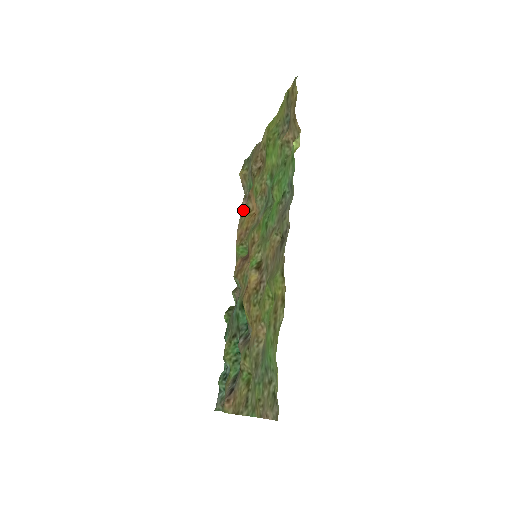
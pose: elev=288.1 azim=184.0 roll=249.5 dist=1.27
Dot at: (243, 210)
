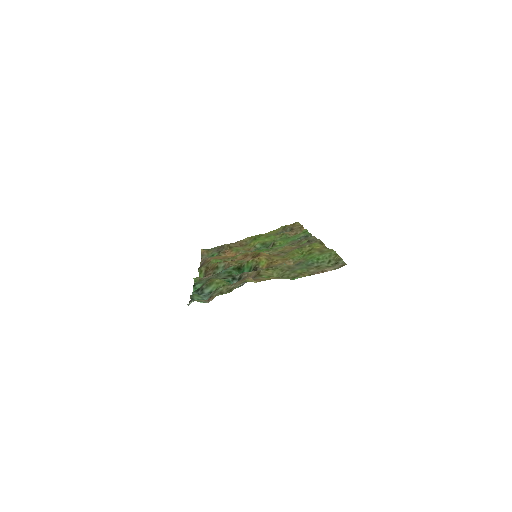
Dot at: occluded
